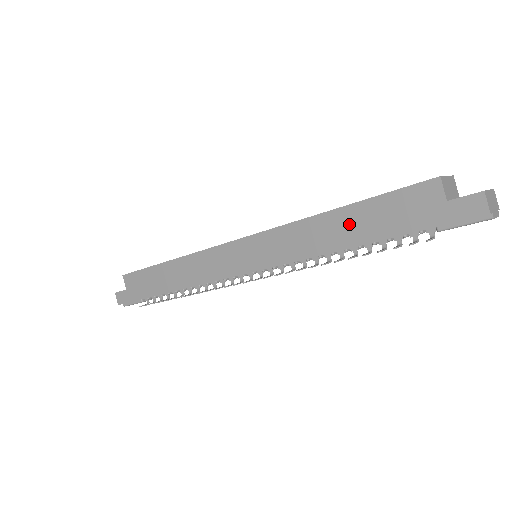
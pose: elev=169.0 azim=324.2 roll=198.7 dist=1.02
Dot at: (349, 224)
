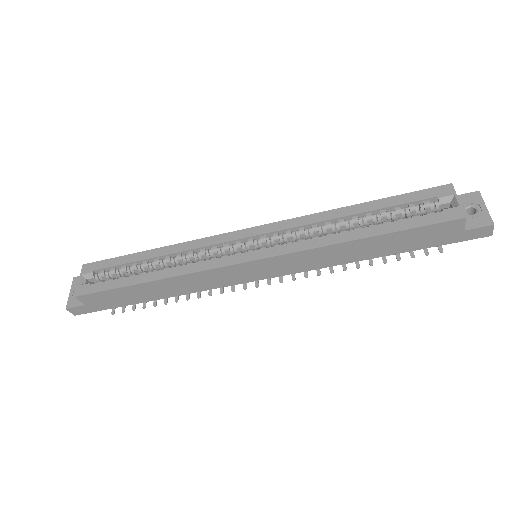
Dot at: (376, 246)
